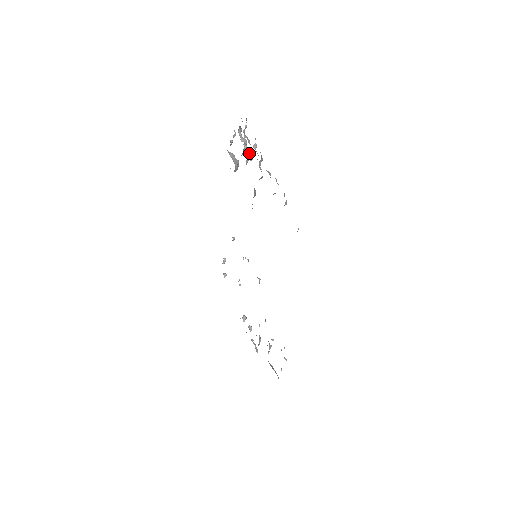
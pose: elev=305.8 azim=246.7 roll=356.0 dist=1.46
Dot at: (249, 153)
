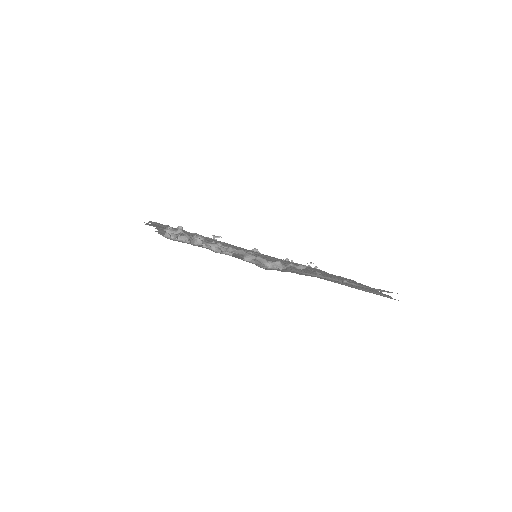
Dot at: occluded
